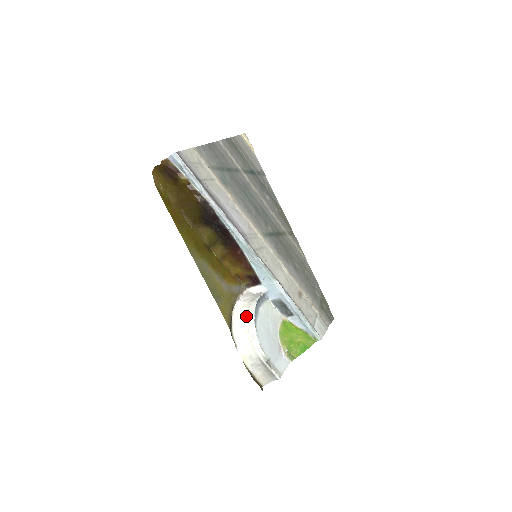
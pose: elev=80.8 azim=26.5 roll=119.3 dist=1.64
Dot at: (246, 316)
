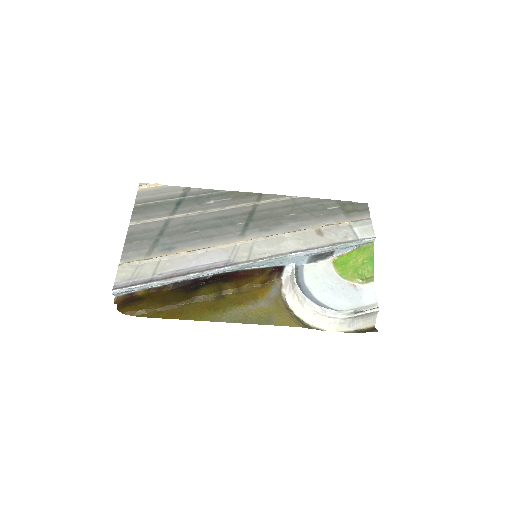
Dot at: (302, 304)
